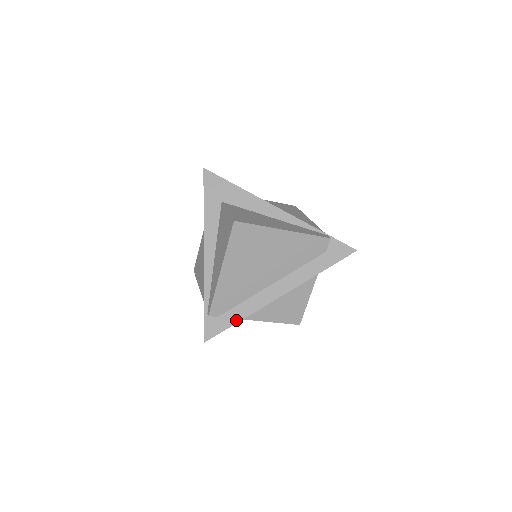
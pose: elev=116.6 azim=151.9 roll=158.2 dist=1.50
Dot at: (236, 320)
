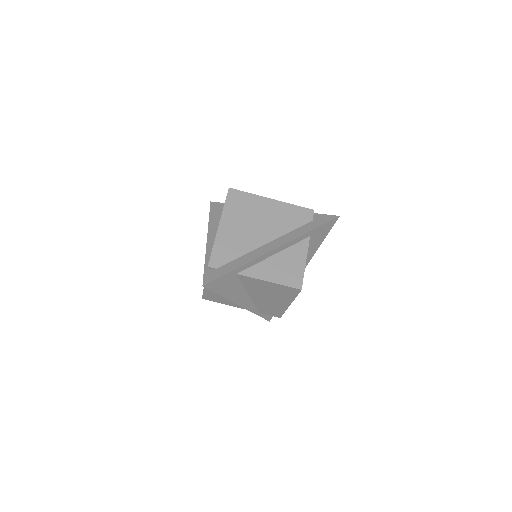
Dot at: (234, 268)
